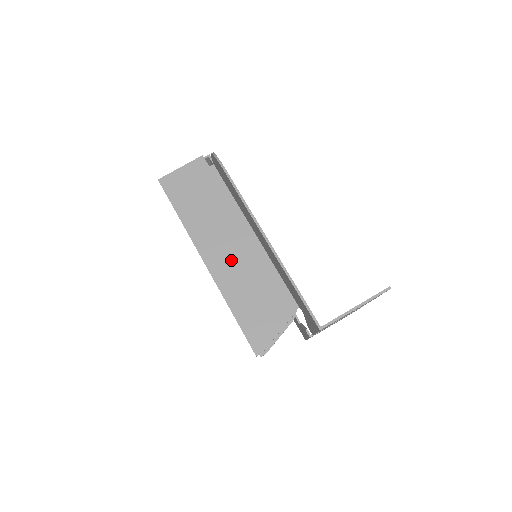
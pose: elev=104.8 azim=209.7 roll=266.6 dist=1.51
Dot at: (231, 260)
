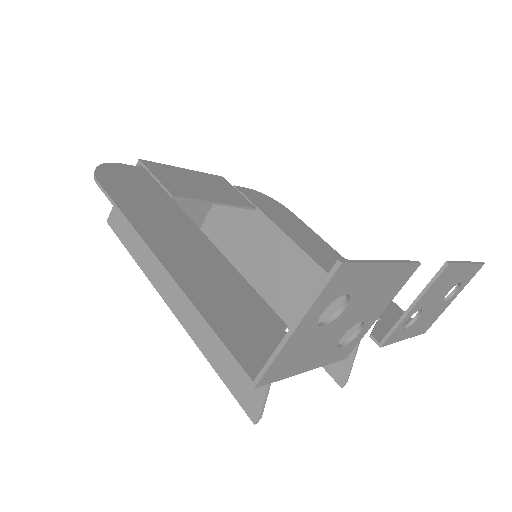
Dot at: occluded
